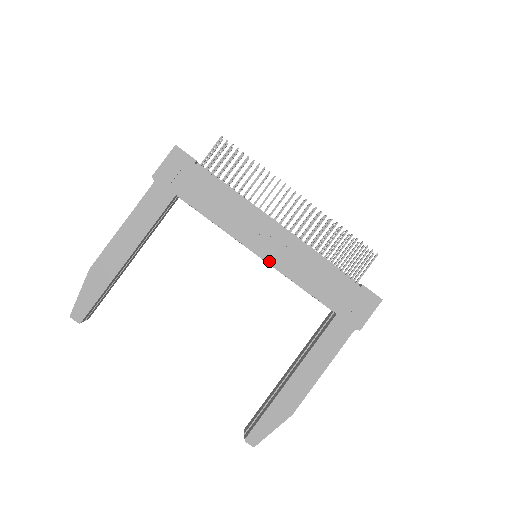
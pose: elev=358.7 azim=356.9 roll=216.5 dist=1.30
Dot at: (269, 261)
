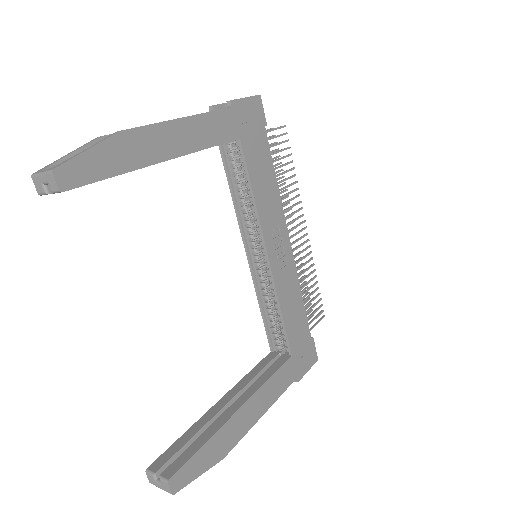
Dot at: (273, 268)
